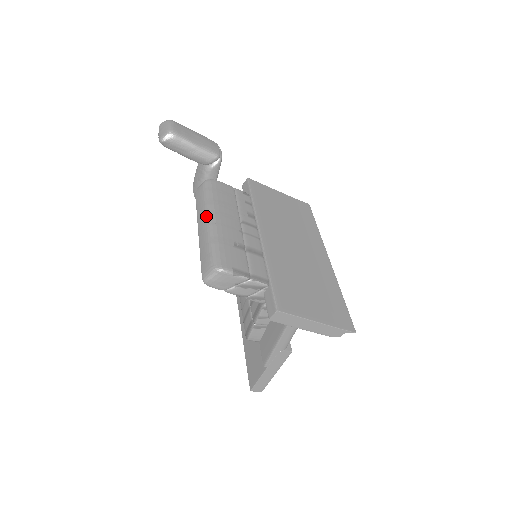
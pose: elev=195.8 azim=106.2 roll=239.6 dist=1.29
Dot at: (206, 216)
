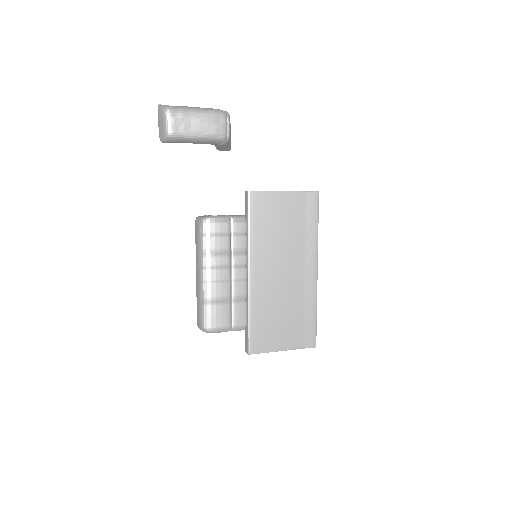
Dot at: (199, 270)
